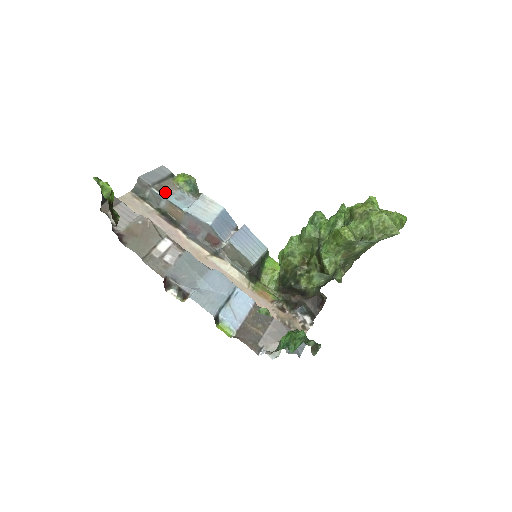
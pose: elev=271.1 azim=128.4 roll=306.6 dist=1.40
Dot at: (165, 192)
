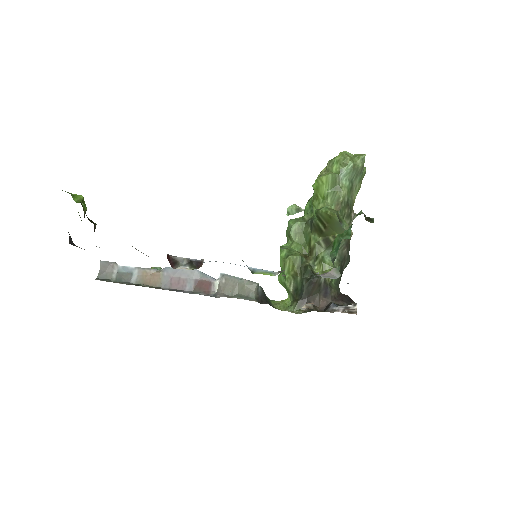
Dot at: occluded
